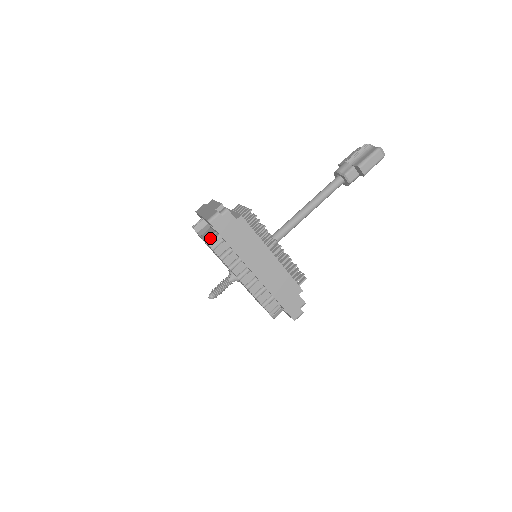
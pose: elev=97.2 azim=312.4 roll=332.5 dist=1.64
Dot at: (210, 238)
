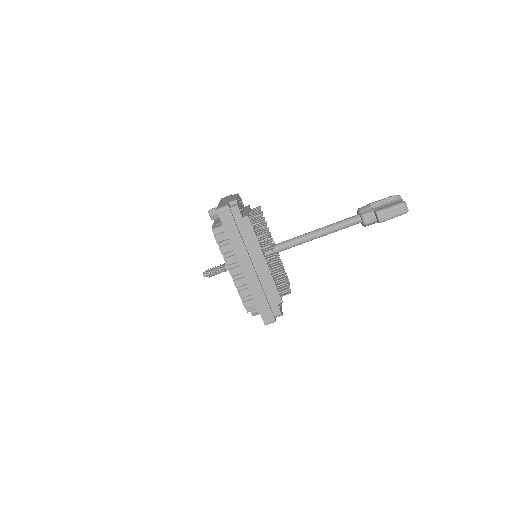
Dot at: (217, 225)
